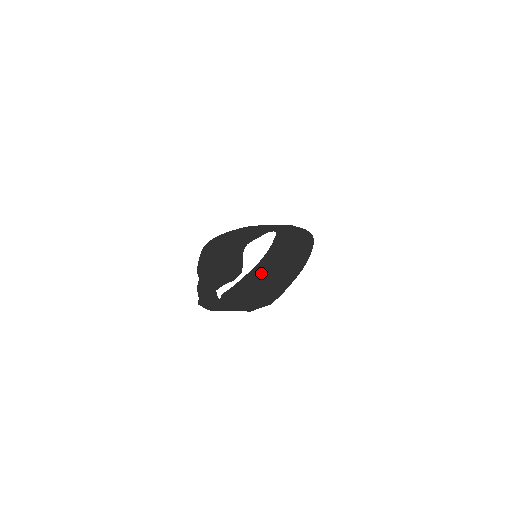
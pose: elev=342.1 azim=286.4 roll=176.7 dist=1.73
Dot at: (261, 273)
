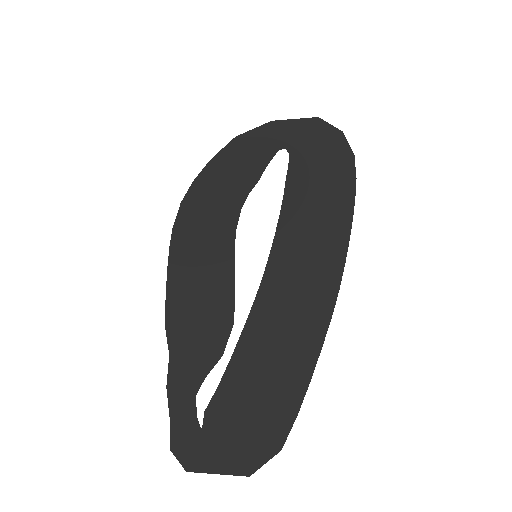
Dot at: (265, 326)
